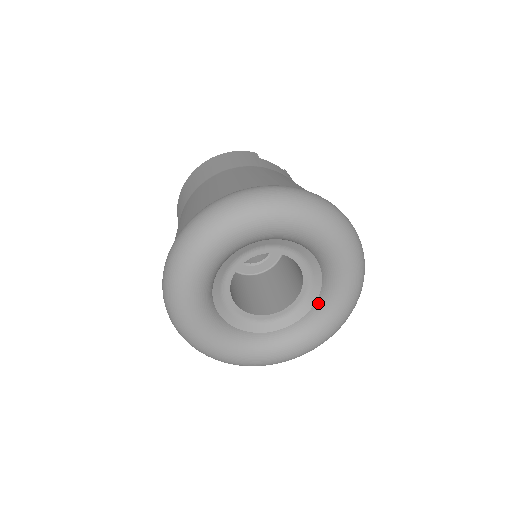
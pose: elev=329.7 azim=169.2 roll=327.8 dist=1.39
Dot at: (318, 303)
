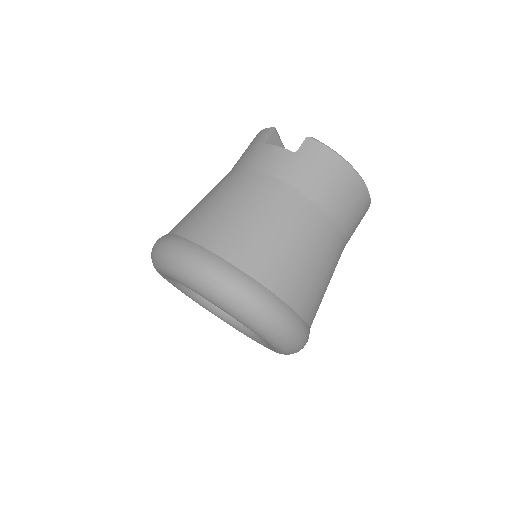
Dot at: occluded
